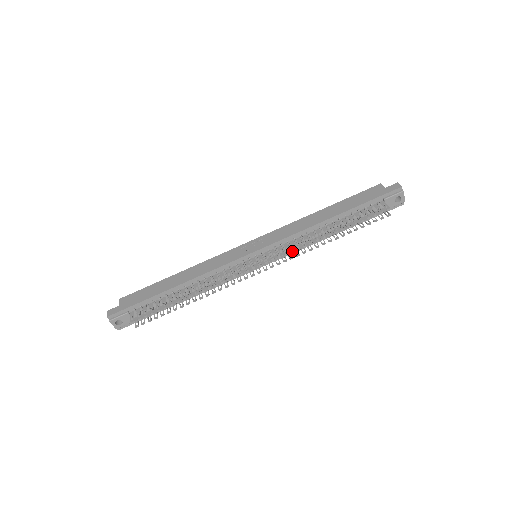
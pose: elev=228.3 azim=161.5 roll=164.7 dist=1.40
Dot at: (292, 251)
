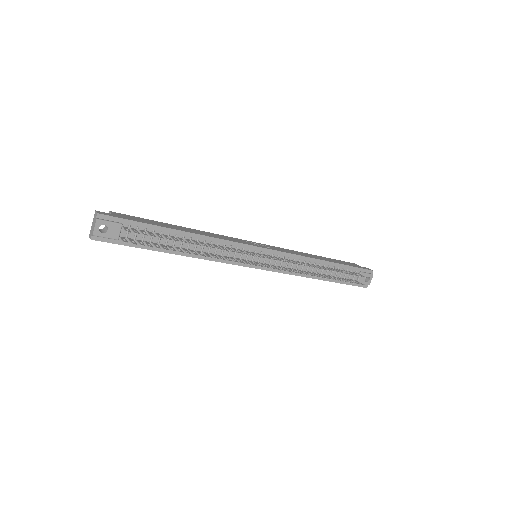
Dot at: (285, 271)
